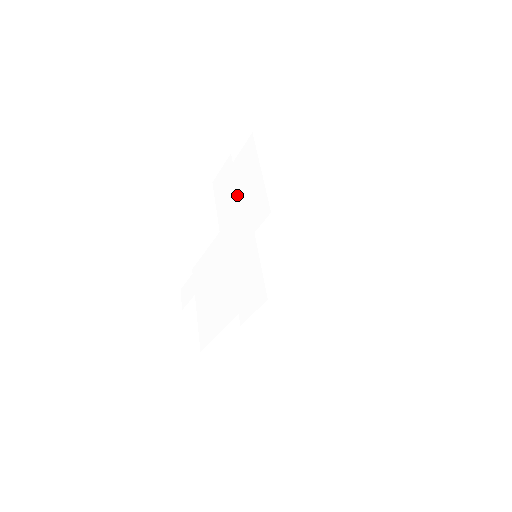
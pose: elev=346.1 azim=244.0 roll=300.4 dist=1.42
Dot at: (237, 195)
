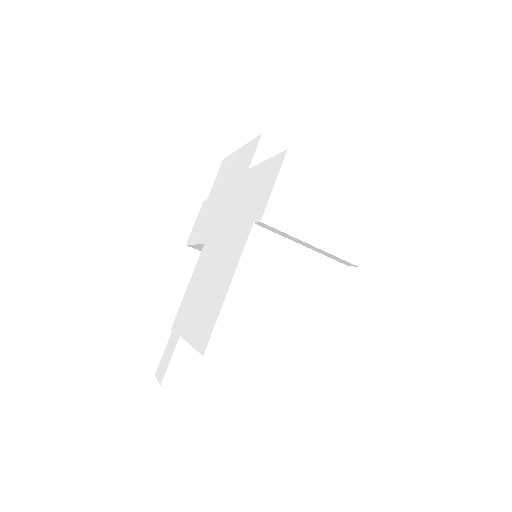
Dot at: (218, 196)
